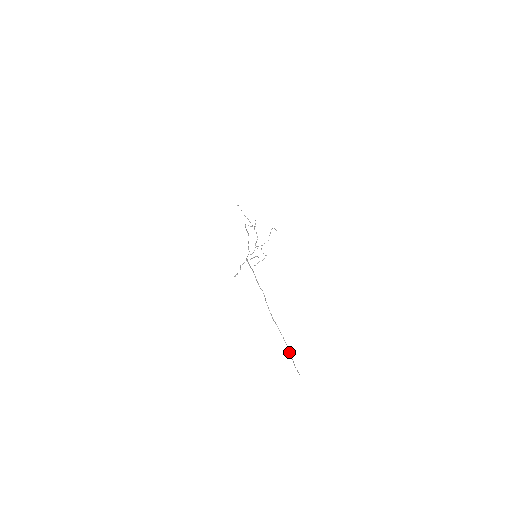
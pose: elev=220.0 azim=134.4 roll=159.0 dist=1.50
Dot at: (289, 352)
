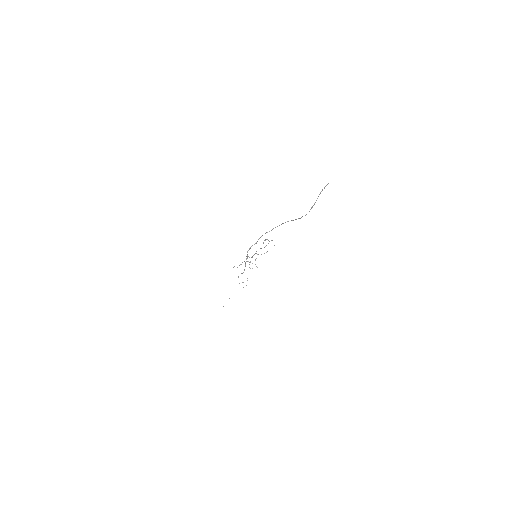
Dot at: (310, 209)
